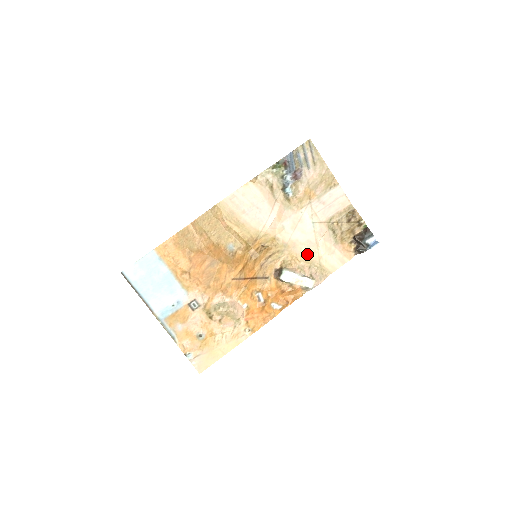
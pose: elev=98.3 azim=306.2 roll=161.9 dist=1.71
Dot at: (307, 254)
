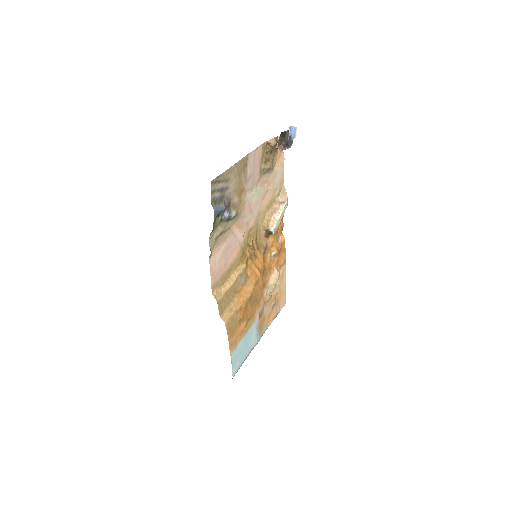
Dot at: (268, 202)
